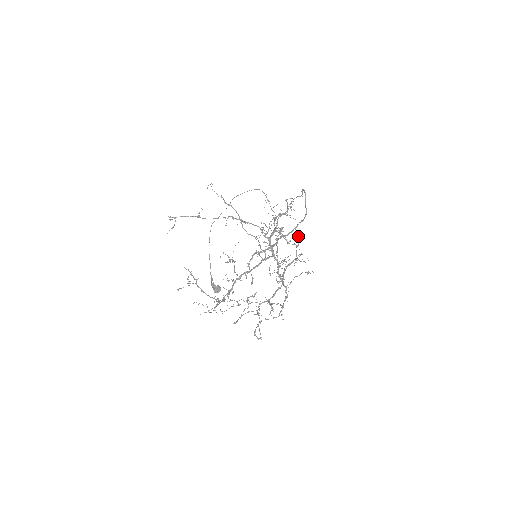
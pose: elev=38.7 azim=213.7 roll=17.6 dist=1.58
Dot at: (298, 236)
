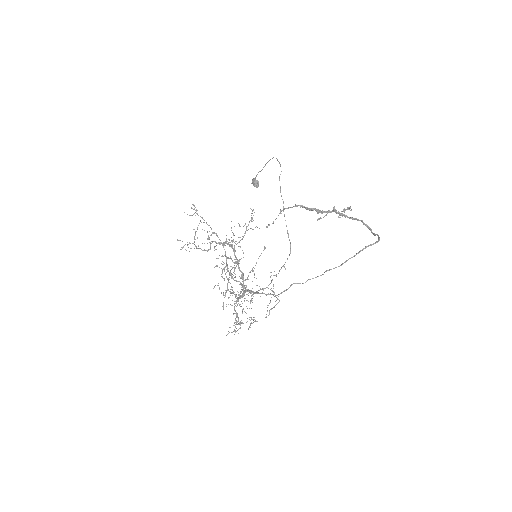
Dot at: occluded
